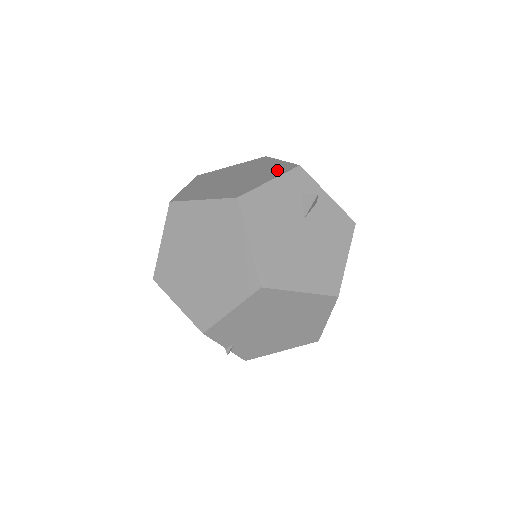
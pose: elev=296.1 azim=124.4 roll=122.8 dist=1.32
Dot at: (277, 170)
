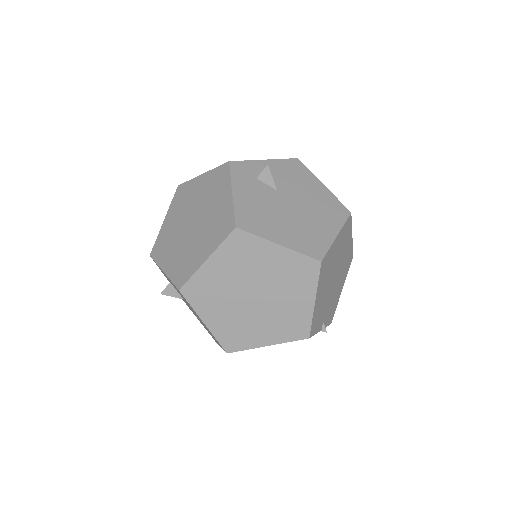
Dot at: (218, 182)
